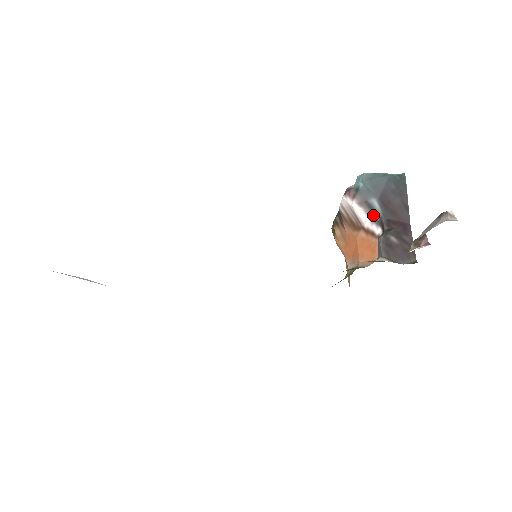
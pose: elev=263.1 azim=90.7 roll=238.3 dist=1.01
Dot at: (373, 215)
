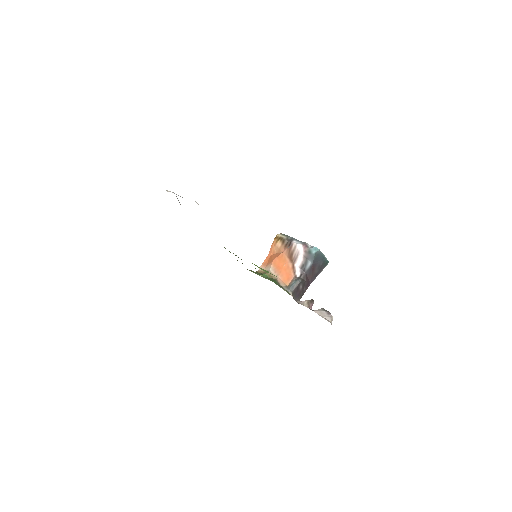
Dot at: (303, 266)
